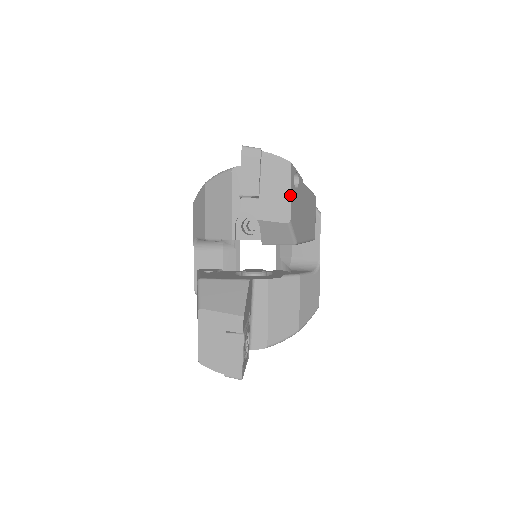
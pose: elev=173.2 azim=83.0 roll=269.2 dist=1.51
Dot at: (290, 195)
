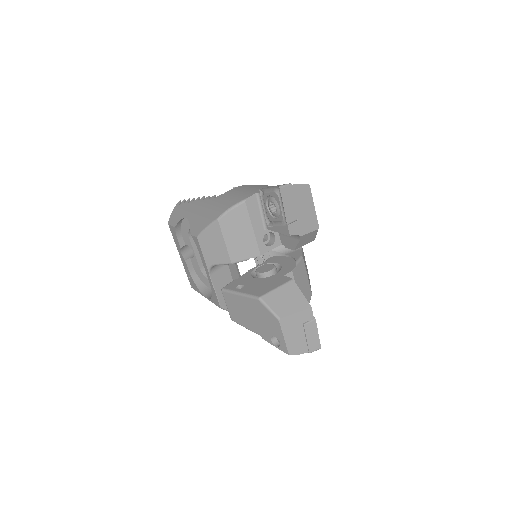
Dot at: occluded
